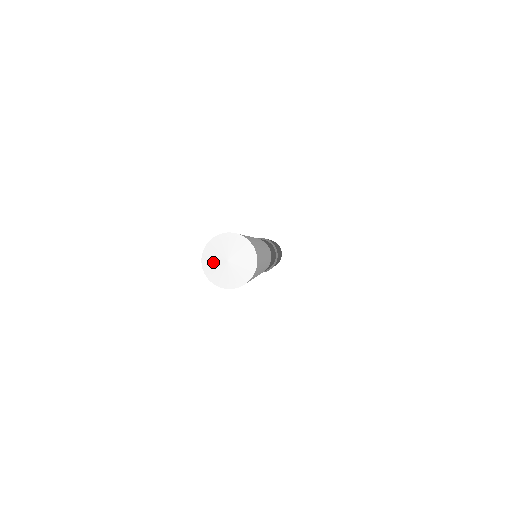
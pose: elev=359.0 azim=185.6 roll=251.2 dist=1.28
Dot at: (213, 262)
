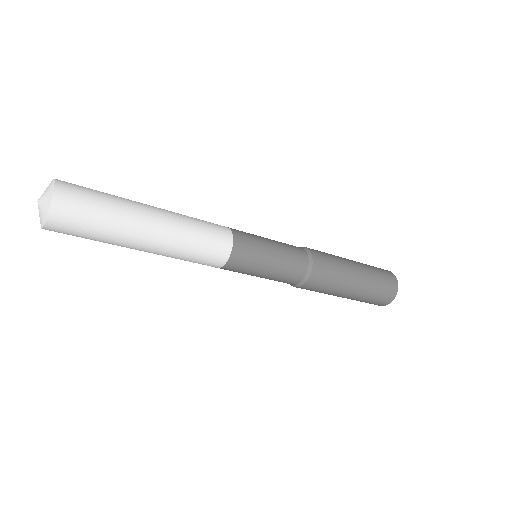
Dot at: occluded
